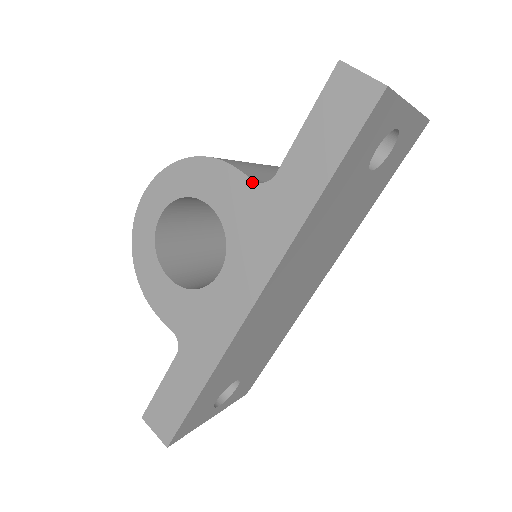
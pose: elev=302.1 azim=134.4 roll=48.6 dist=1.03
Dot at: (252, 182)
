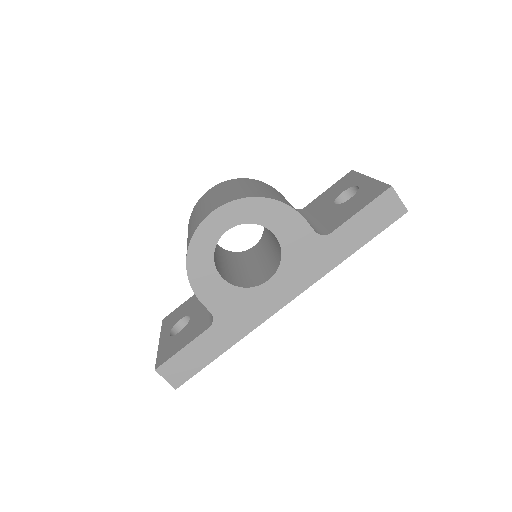
Dot at: (314, 232)
